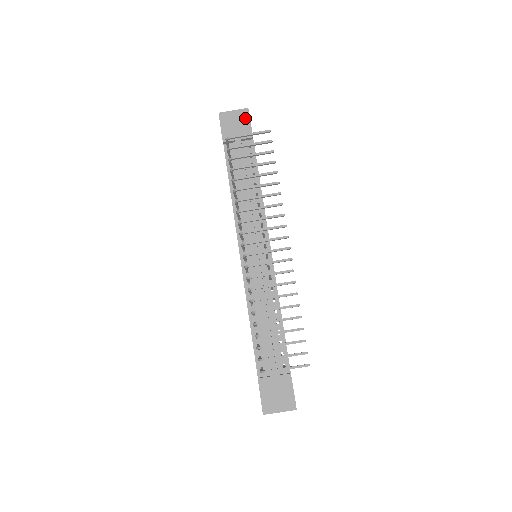
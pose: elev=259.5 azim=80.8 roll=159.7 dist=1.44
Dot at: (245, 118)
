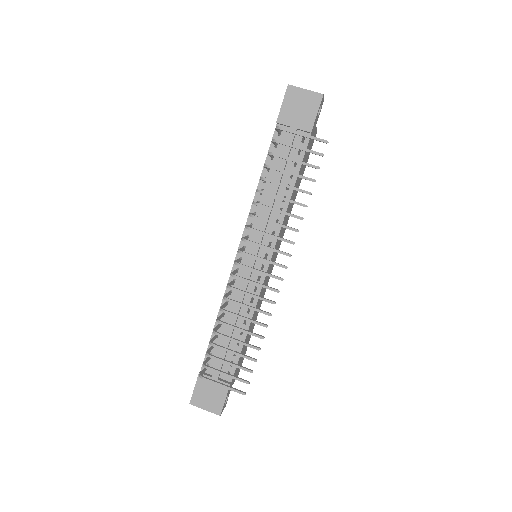
Dot at: (314, 105)
